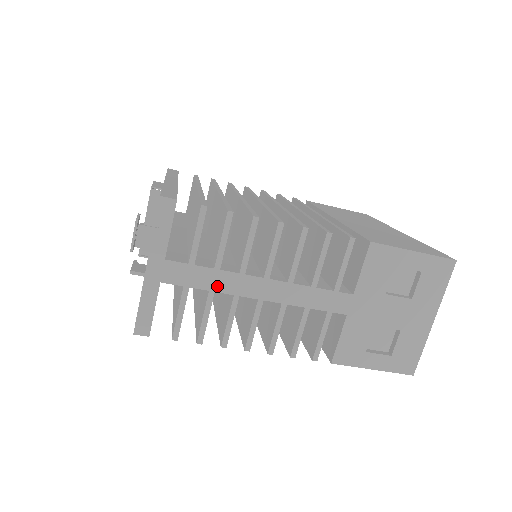
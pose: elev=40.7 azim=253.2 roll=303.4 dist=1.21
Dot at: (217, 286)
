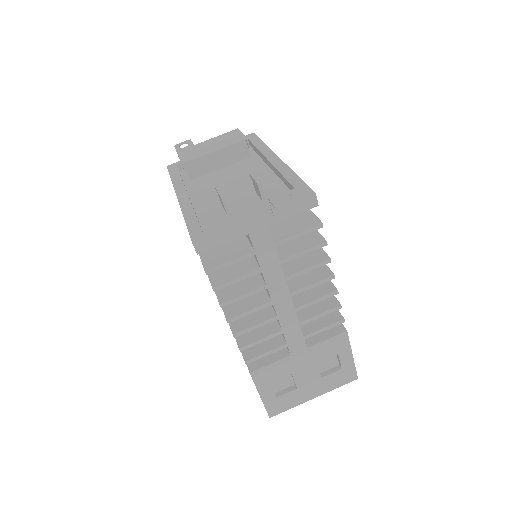
Dot at: (267, 271)
